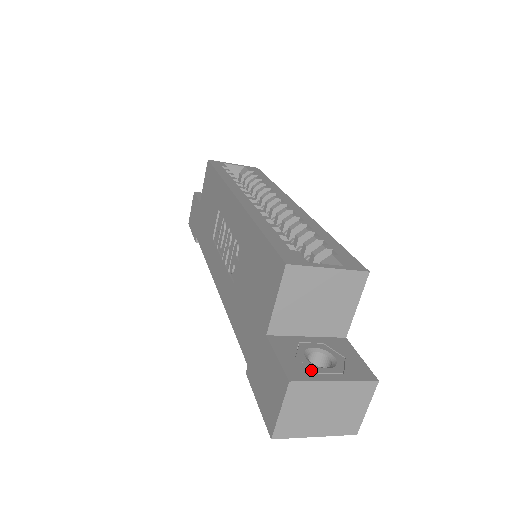
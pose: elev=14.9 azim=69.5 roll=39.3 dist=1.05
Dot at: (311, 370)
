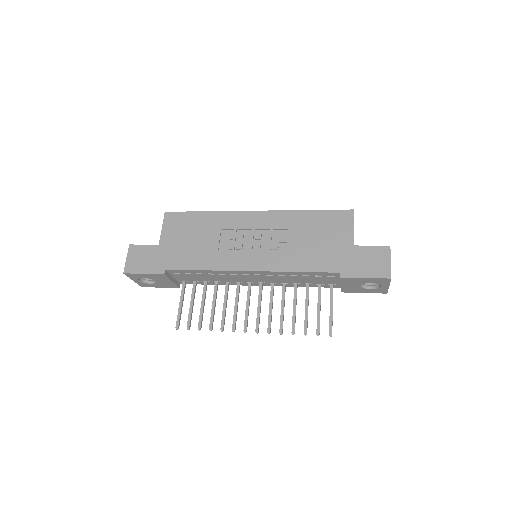
Dot at: occluded
